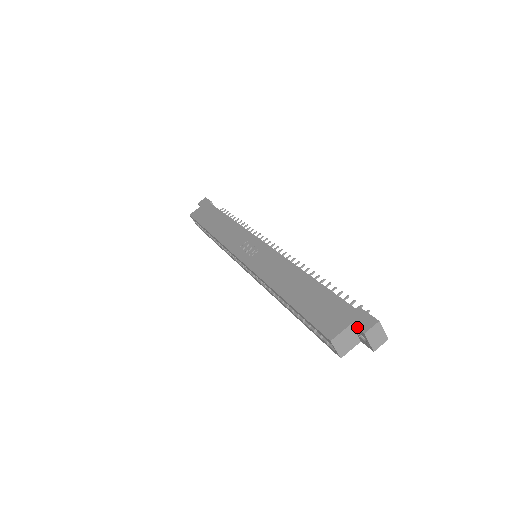
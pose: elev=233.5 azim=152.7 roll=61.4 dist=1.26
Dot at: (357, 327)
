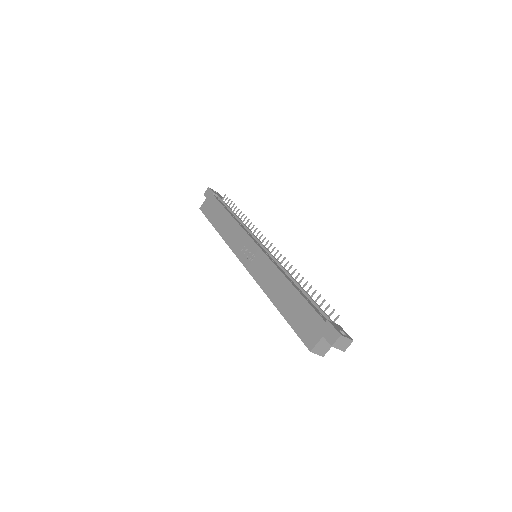
Dot at: (327, 340)
